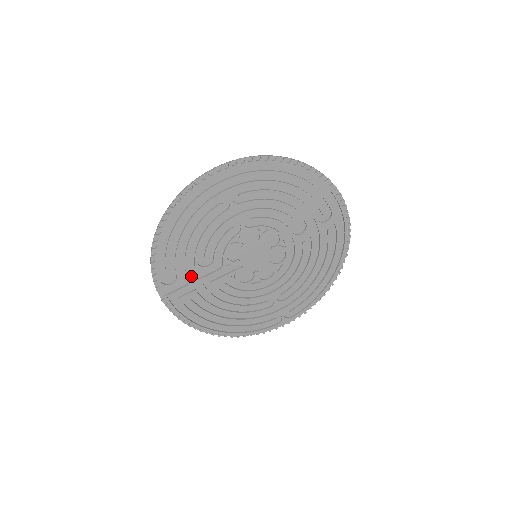
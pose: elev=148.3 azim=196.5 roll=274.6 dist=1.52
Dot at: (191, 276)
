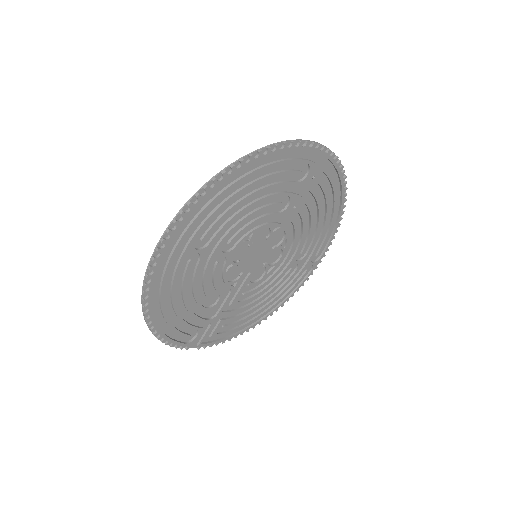
Dot at: (208, 317)
